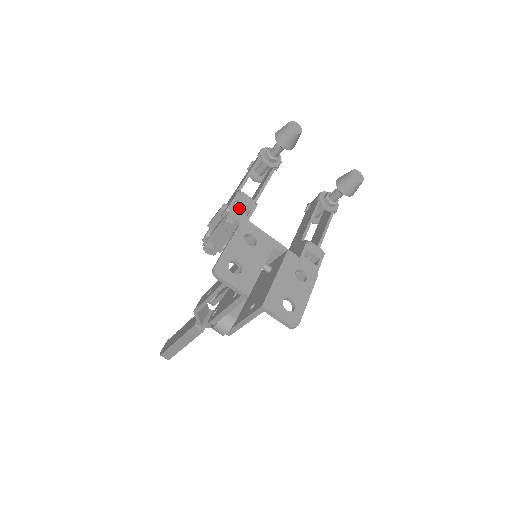
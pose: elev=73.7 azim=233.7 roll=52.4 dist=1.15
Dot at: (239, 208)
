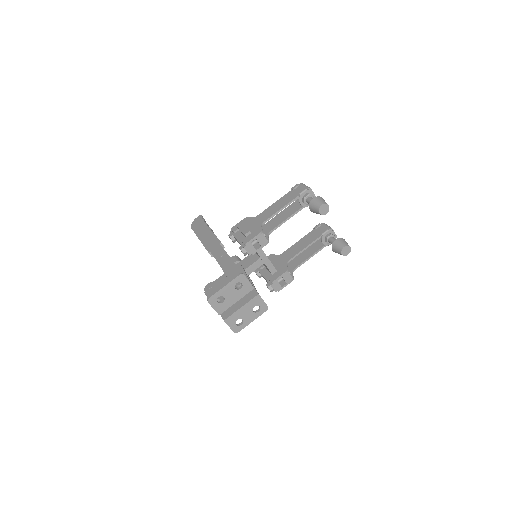
Dot at: (255, 242)
